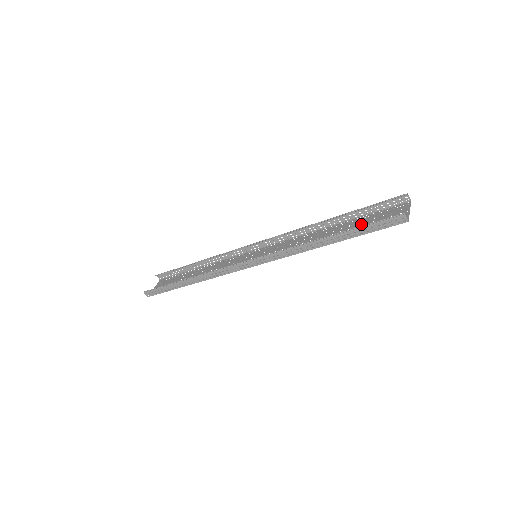
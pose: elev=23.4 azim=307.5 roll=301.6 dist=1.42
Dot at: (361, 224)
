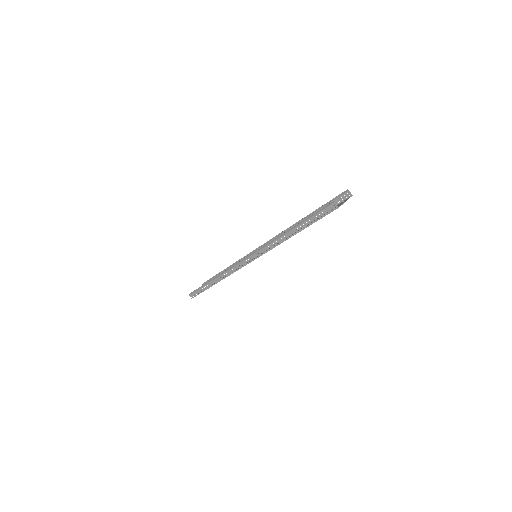
Dot at: (317, 218)
